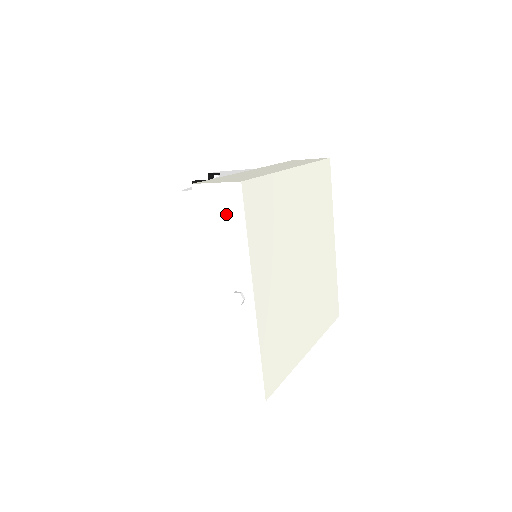
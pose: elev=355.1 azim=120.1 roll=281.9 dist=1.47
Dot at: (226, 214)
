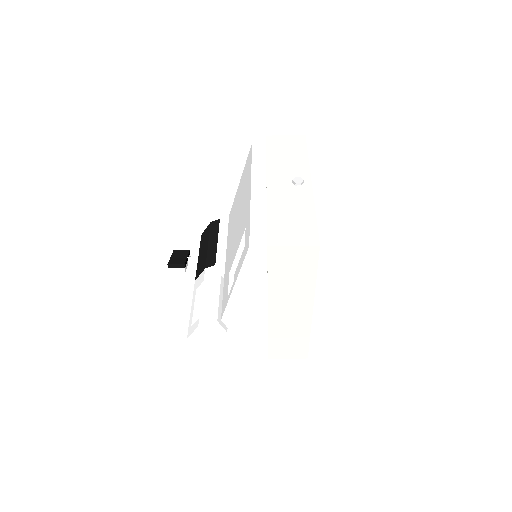
Dot at: (292, 146)
